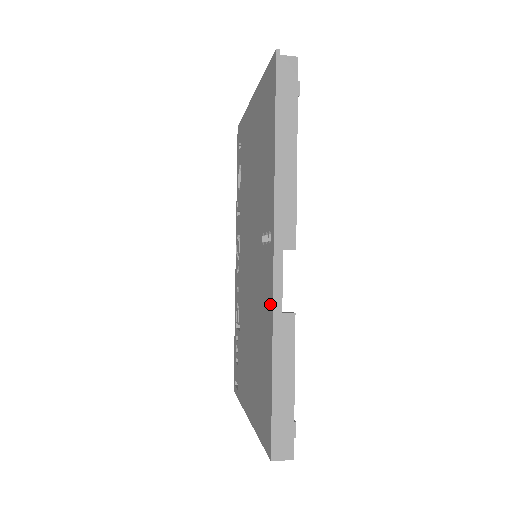
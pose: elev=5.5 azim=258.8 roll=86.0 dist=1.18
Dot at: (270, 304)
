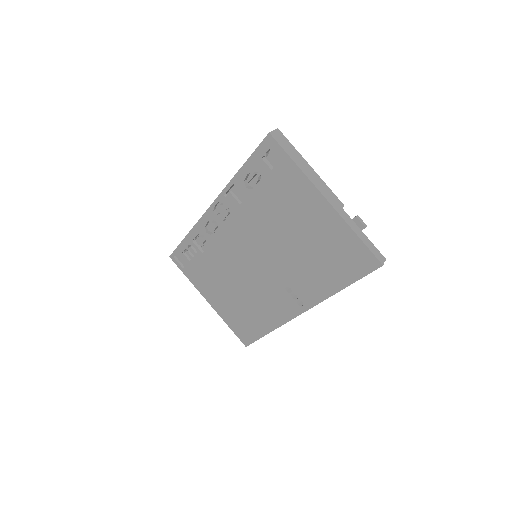
Dot at: (282, 320)
